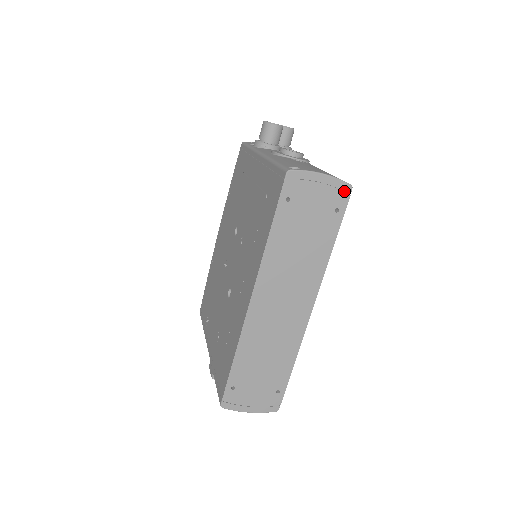
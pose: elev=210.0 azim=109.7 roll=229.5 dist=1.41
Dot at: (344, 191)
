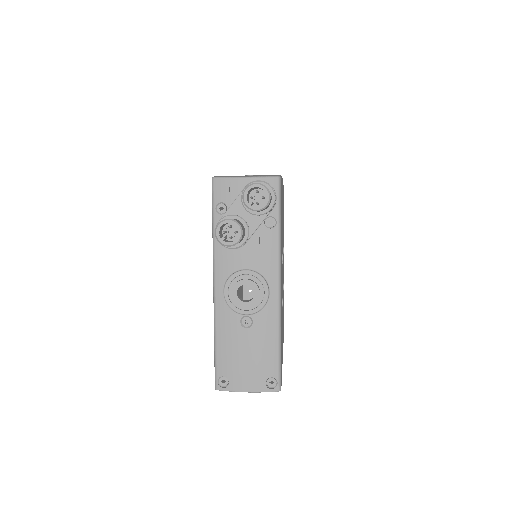
Dot at: occluded
